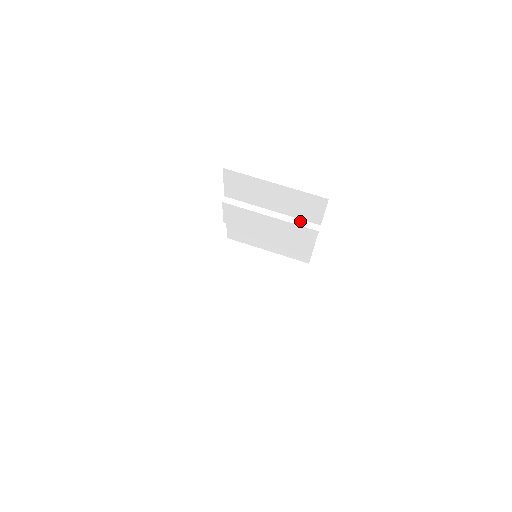
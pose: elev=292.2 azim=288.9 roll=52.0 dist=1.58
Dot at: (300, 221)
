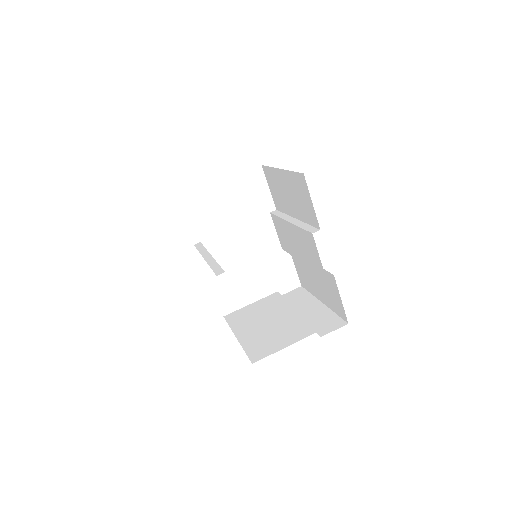
Dot at: (307, 226)
